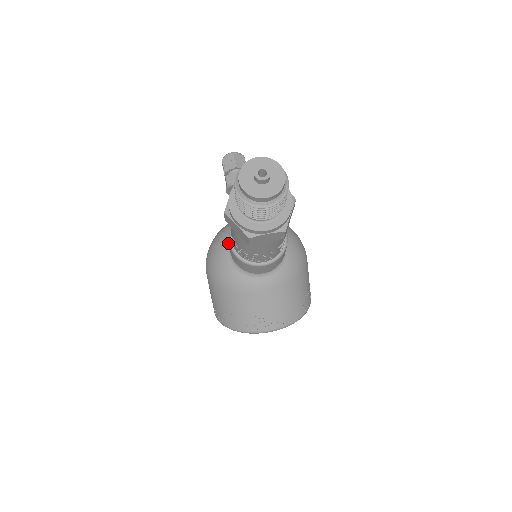
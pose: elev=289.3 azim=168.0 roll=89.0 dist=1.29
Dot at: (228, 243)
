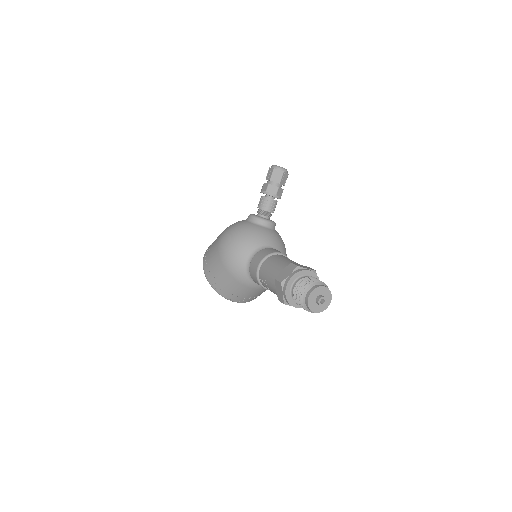
Dot at: (250, 251)
